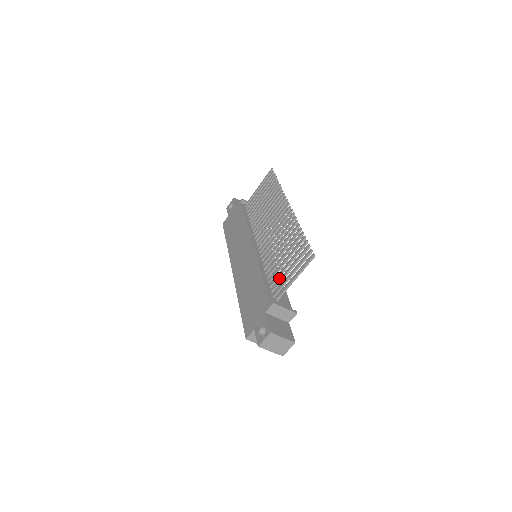
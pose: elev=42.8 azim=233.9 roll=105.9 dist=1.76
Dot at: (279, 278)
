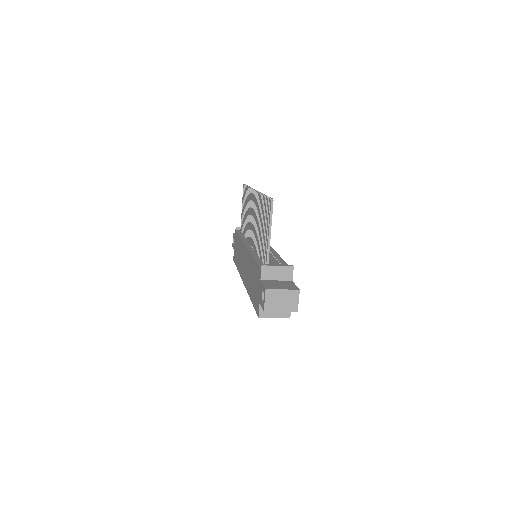
Dot at: (276, 256)
